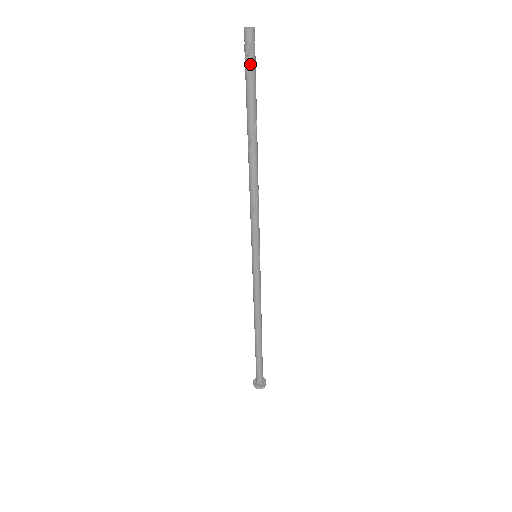
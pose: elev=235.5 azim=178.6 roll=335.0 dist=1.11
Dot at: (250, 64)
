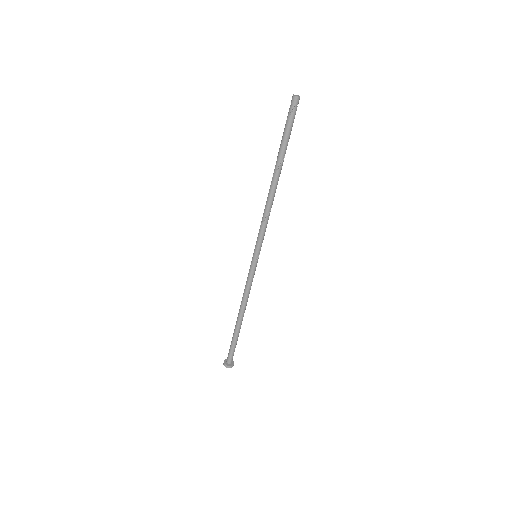
Dot at: (290, 119)
